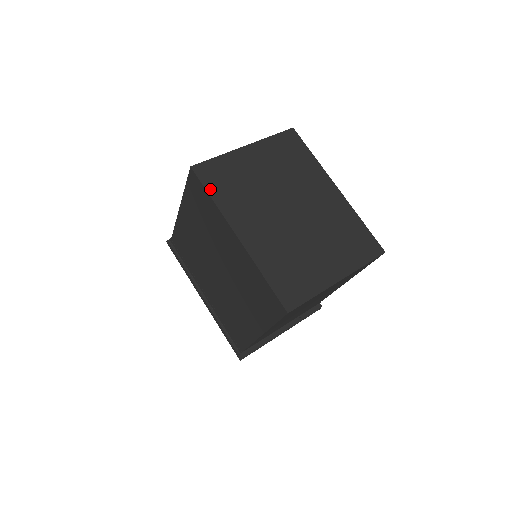
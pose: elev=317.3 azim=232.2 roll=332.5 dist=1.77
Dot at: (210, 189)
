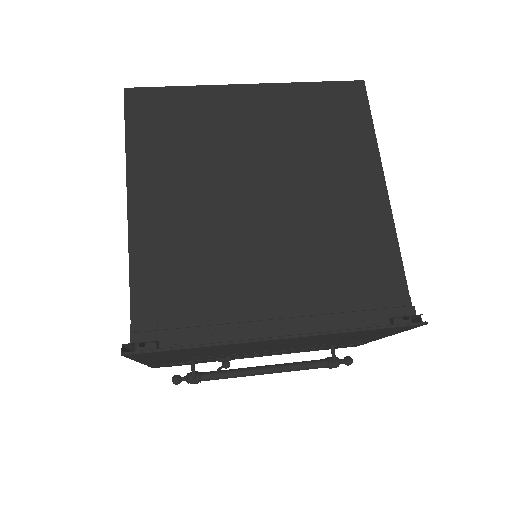
Dot at: (169, 90)
